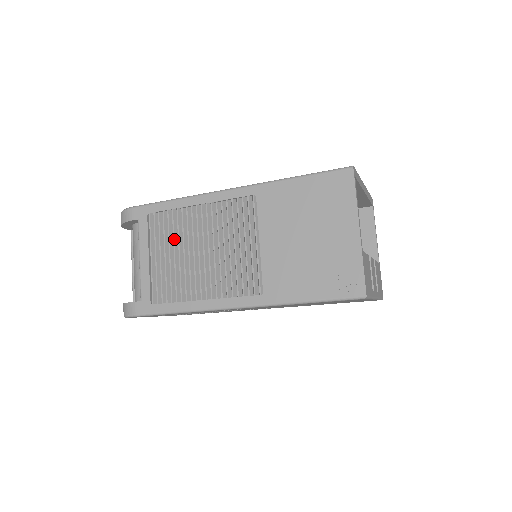
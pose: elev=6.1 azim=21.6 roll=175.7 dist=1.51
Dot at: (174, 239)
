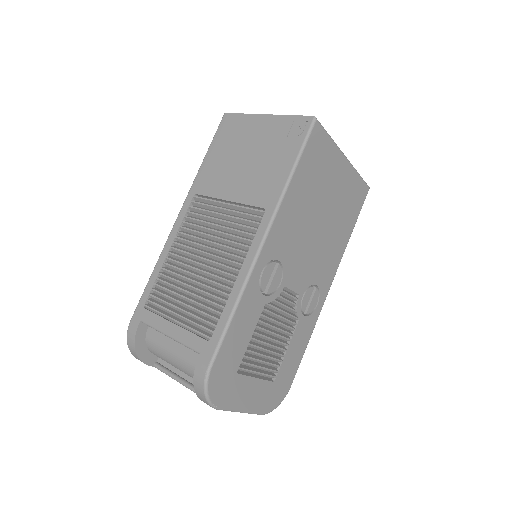
Dot at: (176, 287)
